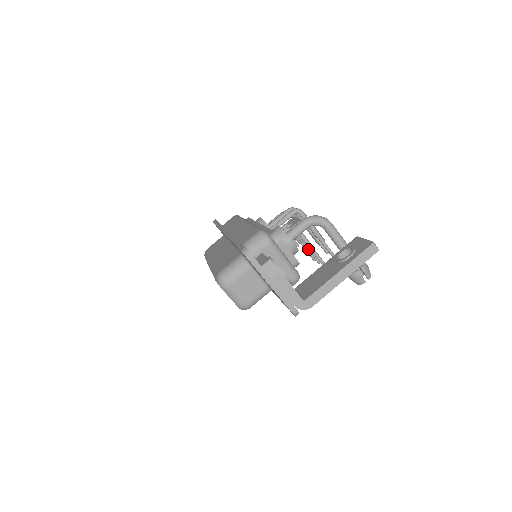
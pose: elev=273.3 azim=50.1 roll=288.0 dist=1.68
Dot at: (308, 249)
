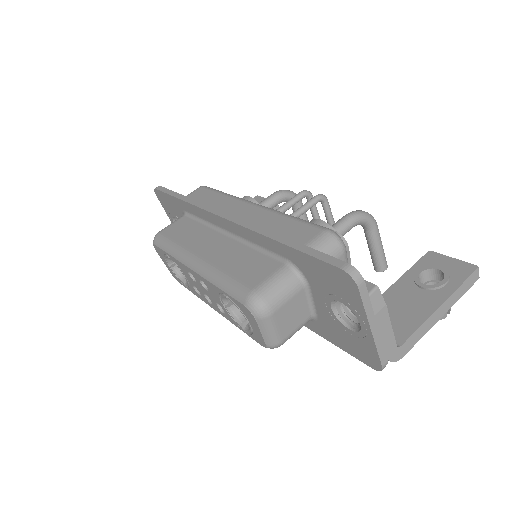
Dot at: occluded
